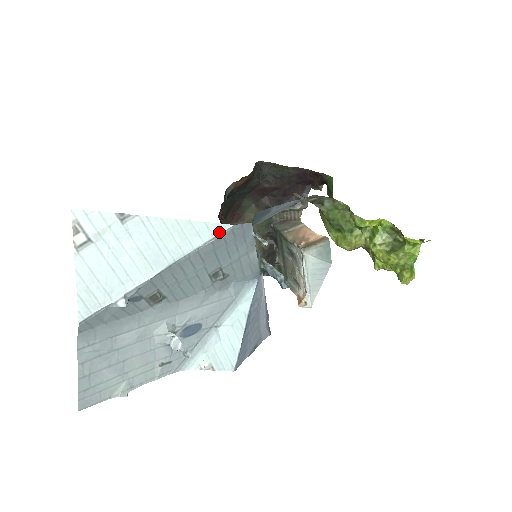
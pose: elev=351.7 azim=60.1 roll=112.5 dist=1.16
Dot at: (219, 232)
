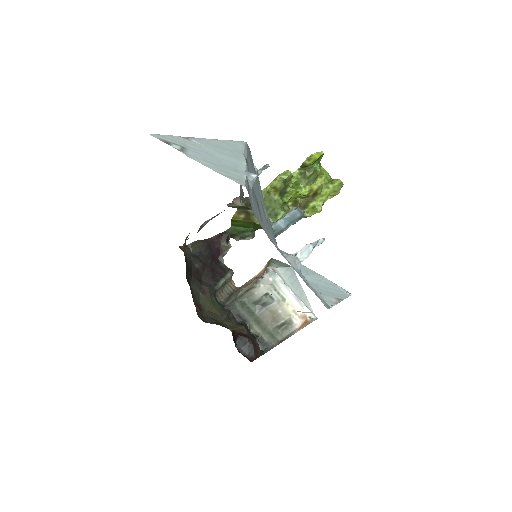
Dot at: (244, 144)
